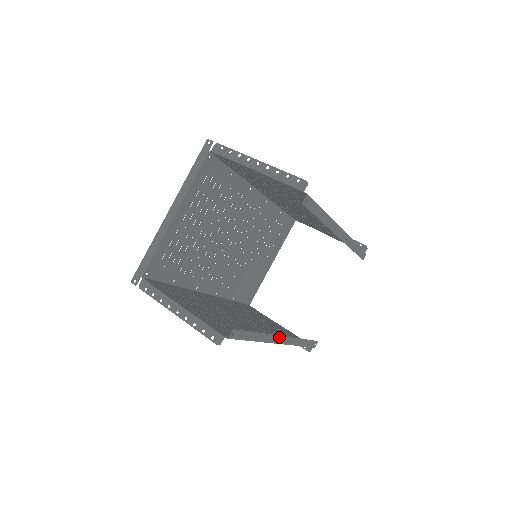
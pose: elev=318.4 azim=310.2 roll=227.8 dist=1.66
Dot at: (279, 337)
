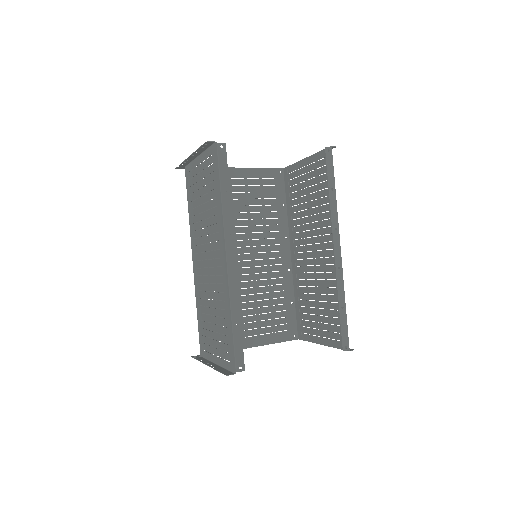
Dot at: (232, 243)
